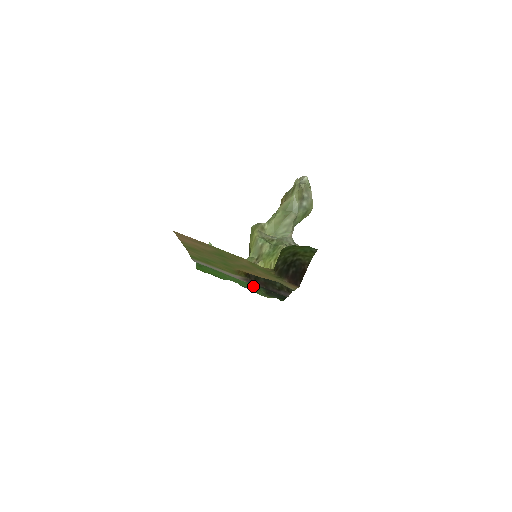
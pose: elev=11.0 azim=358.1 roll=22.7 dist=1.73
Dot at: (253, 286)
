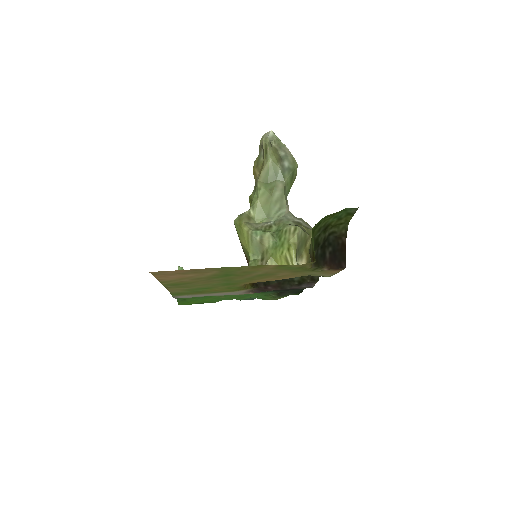
Dot at: (259, 294)
